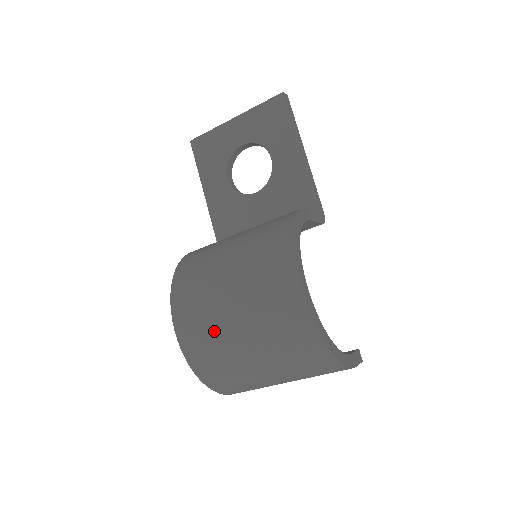
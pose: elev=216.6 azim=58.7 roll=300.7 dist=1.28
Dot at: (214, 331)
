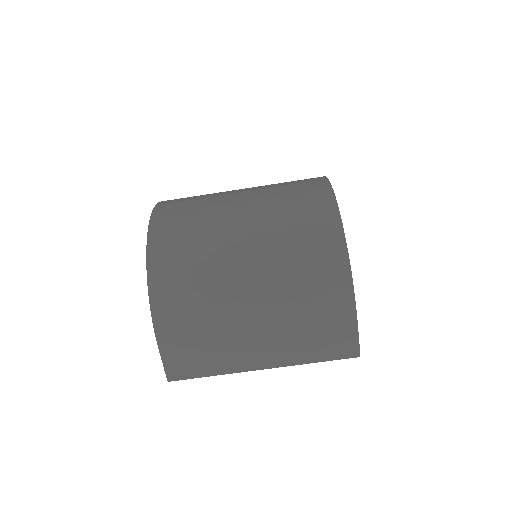
Dot at: (207, 202)
